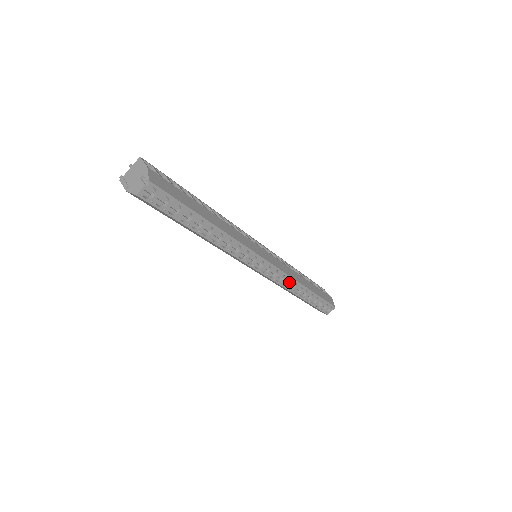
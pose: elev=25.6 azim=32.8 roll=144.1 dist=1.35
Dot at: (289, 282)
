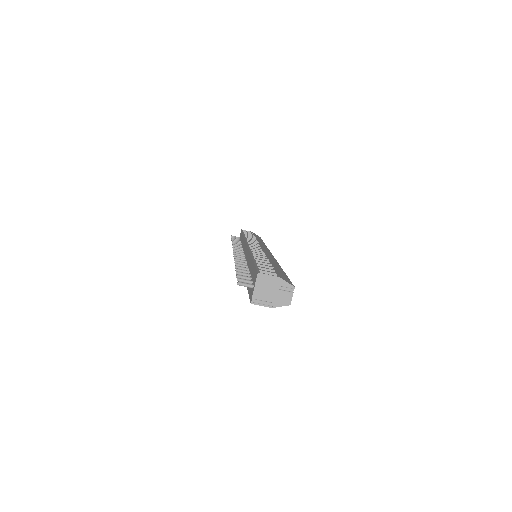
Dot at: occluded
